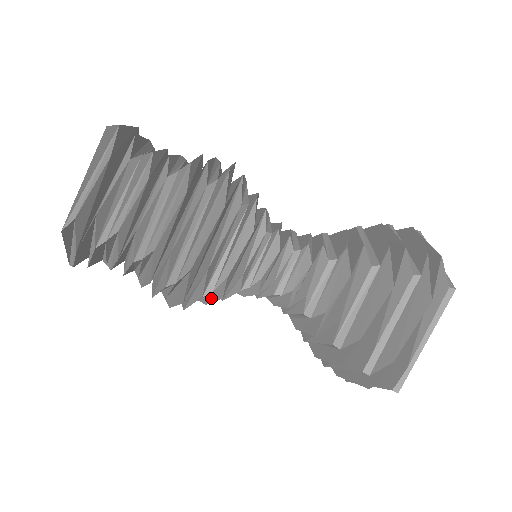
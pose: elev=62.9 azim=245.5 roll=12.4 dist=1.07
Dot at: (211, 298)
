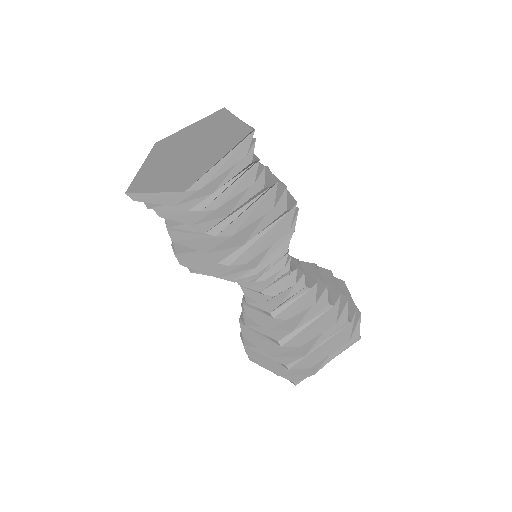
Dot at: occluded
